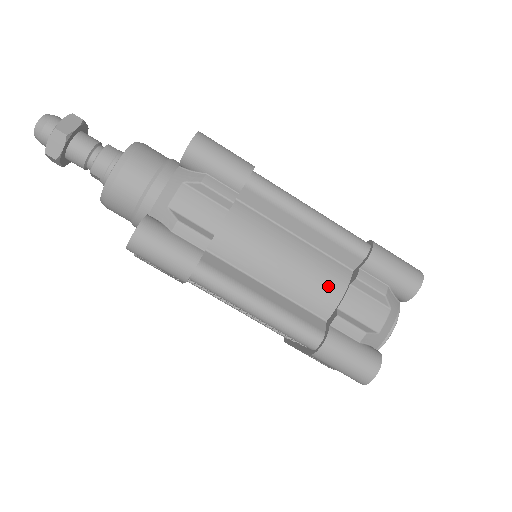
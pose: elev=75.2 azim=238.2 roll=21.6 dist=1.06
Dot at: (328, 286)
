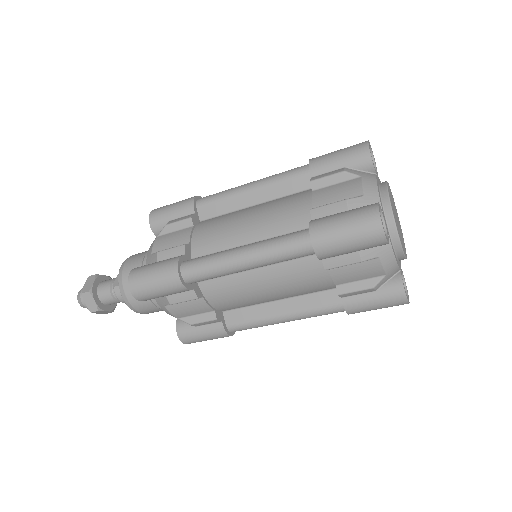
Dot at: (313, 280)
